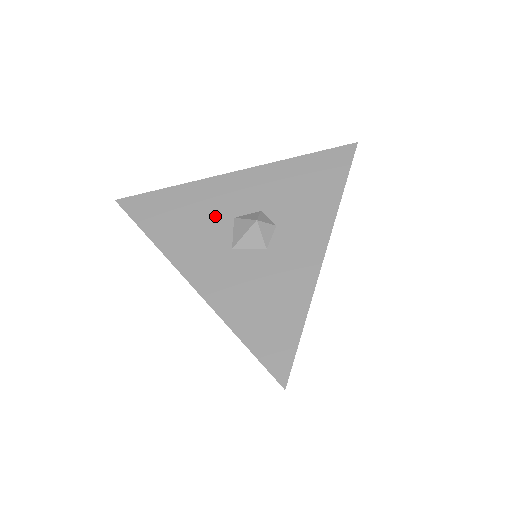
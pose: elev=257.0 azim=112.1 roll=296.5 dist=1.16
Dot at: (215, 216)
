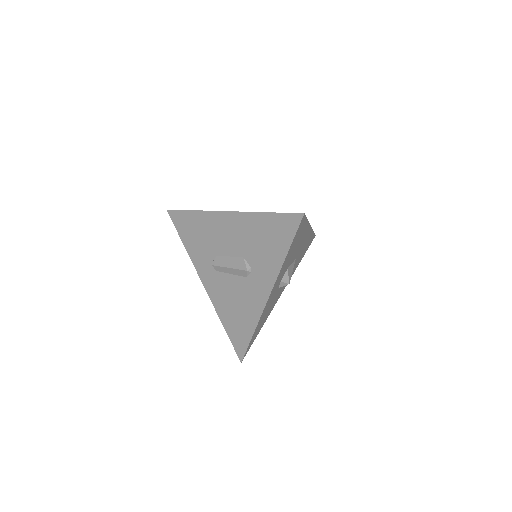
Dot at: occluded
